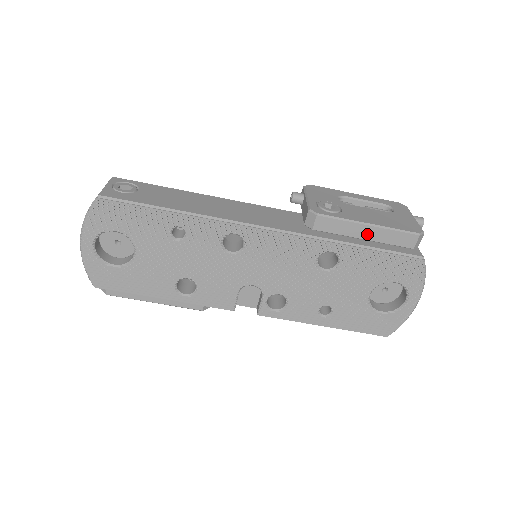
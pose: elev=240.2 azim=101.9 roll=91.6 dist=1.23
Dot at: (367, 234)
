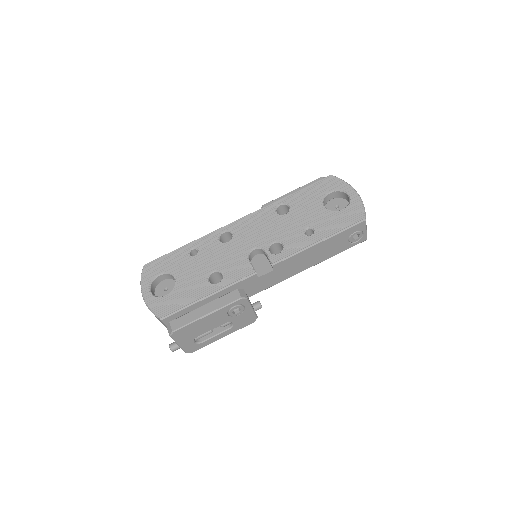
Dot at: occluded
